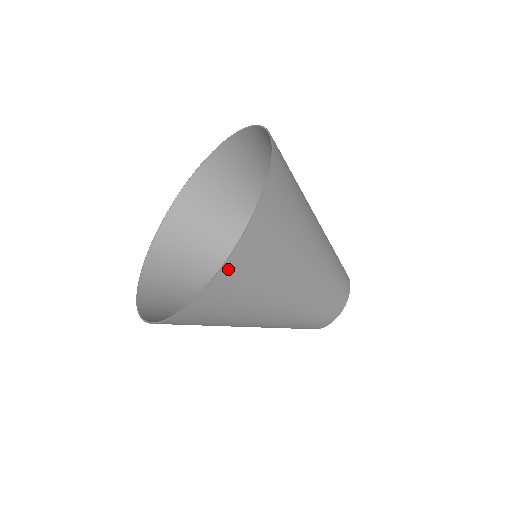
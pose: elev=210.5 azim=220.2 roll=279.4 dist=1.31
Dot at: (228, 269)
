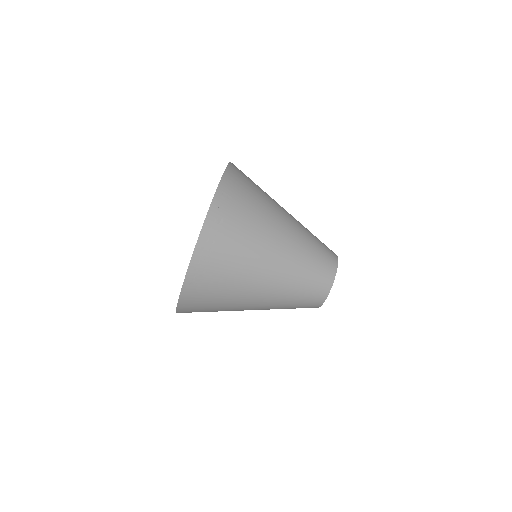
Dot at: (183, 303)
